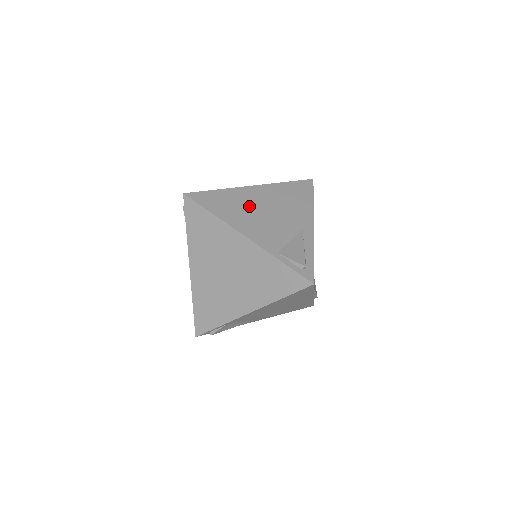
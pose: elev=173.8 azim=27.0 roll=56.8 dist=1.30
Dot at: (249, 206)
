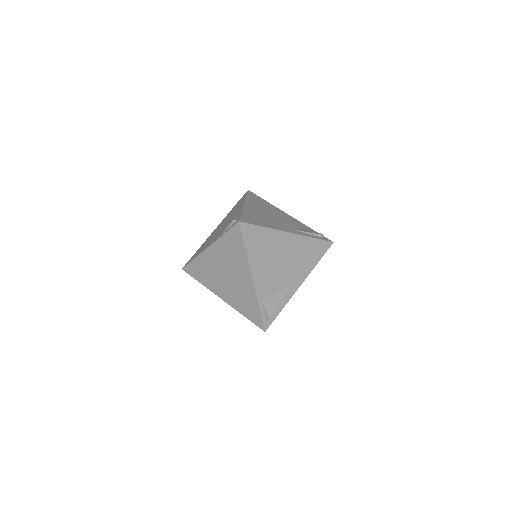
Dot at: (273, 252)
